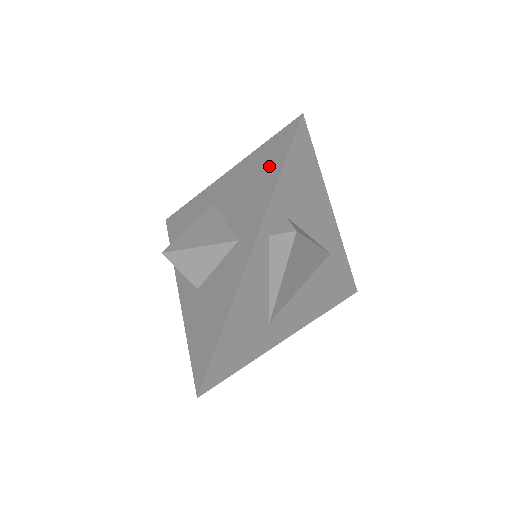
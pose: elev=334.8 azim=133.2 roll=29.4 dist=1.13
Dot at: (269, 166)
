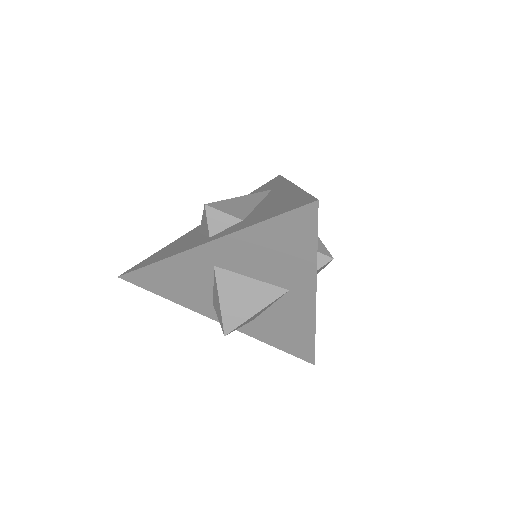
Dot at: (293, 241)
